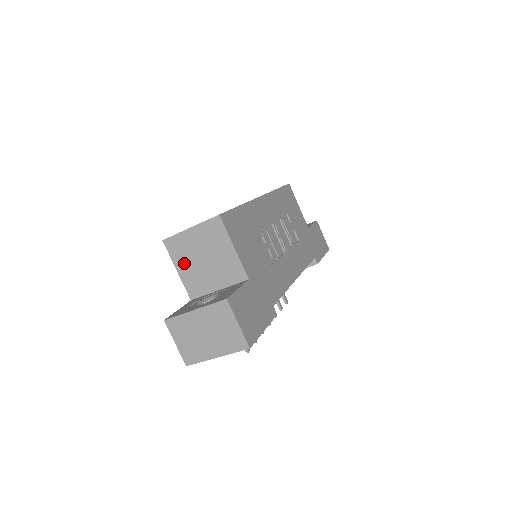
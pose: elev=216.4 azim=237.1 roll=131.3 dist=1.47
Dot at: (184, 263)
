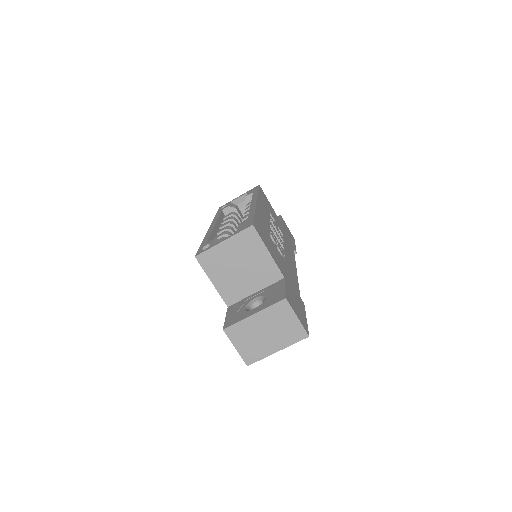
Dot at: (219, 274)
